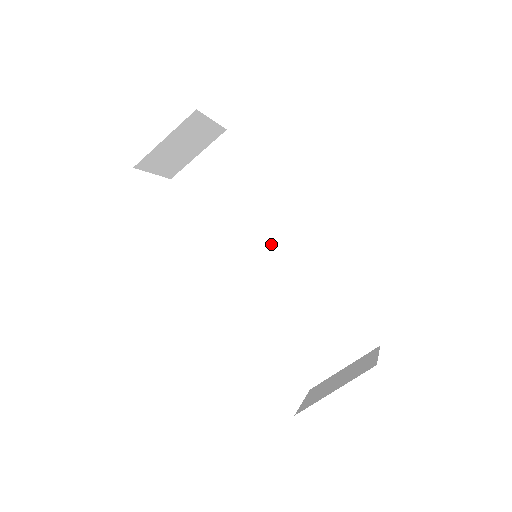
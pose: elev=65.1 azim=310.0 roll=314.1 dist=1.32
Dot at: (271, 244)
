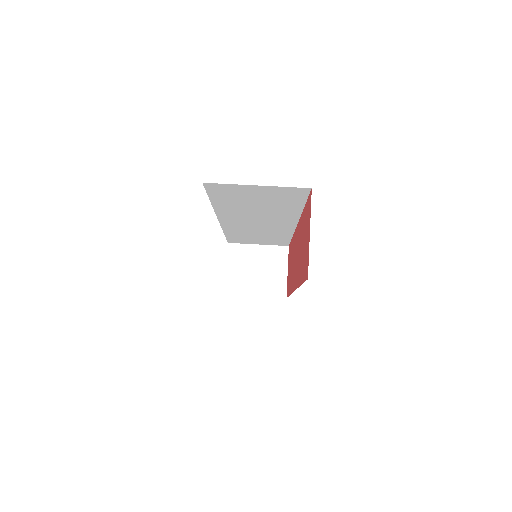
Dot at: occluded
